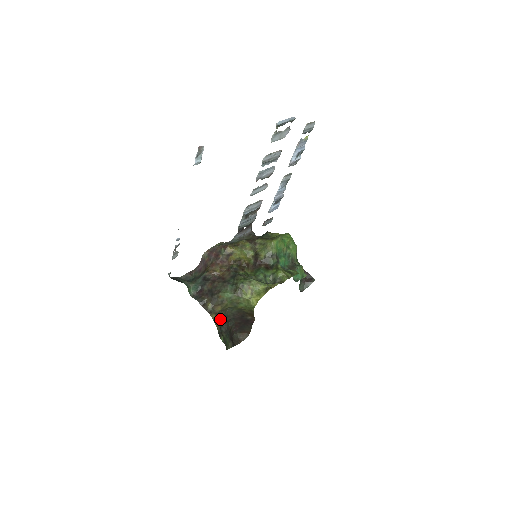
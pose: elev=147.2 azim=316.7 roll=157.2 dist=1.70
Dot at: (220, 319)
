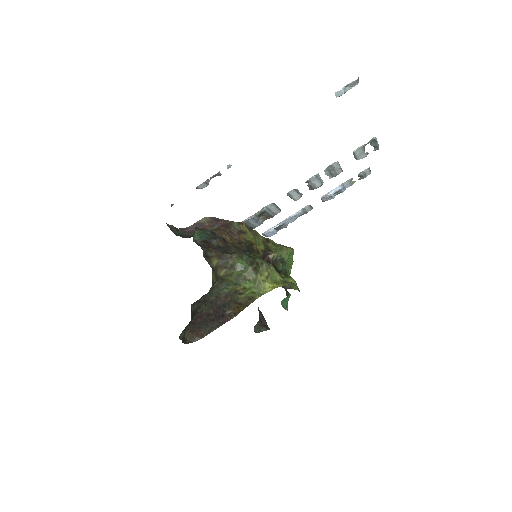
Dot at: (212, 287)
